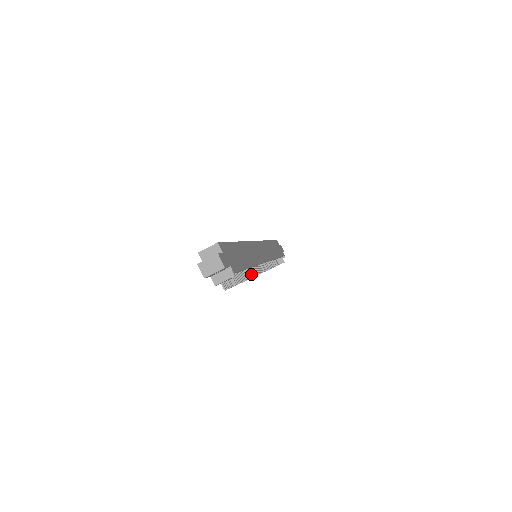
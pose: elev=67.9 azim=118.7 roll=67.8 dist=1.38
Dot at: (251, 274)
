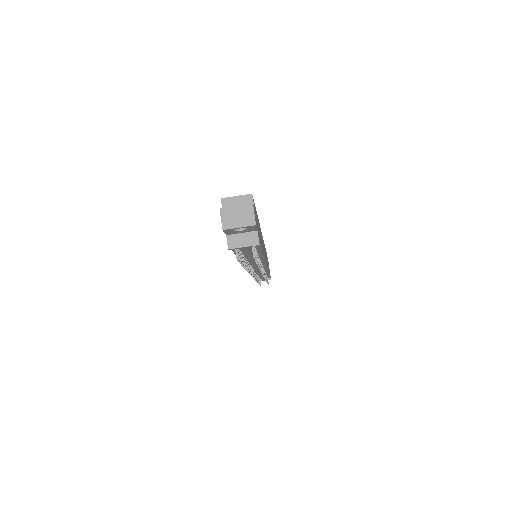
Dot at: occluded
